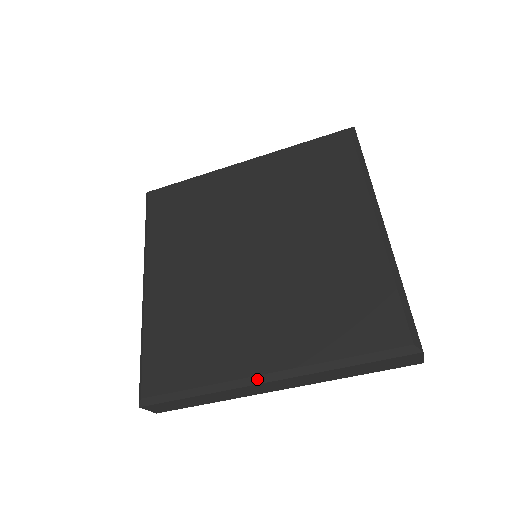
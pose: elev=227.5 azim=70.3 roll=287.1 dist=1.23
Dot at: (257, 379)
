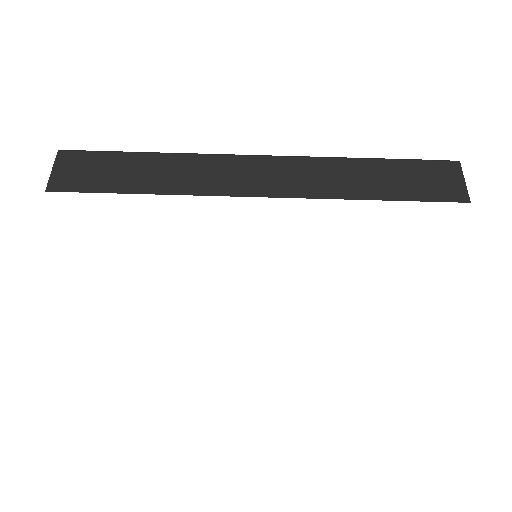
Dot at: (243, 155)
